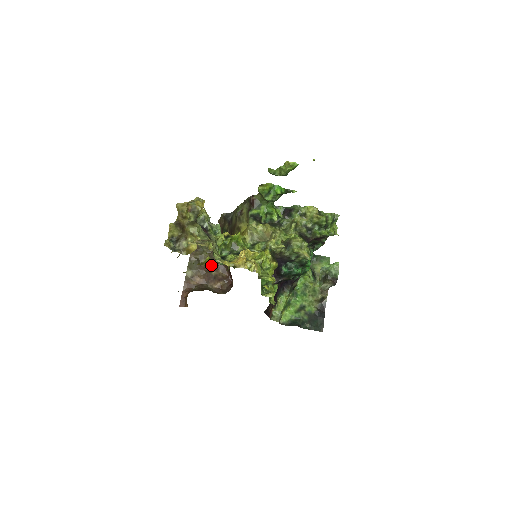
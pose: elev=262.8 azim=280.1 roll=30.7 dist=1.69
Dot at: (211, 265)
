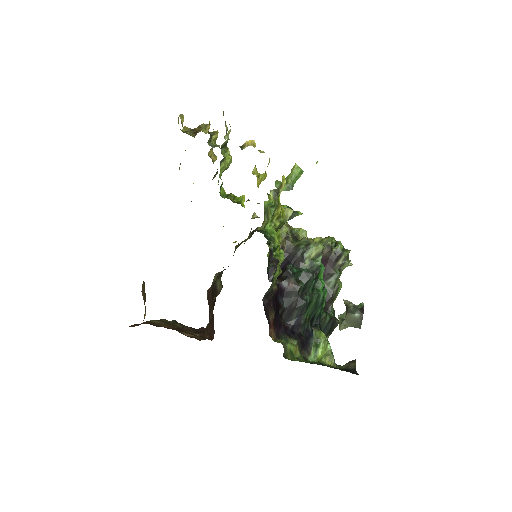
Dot at: occluded
